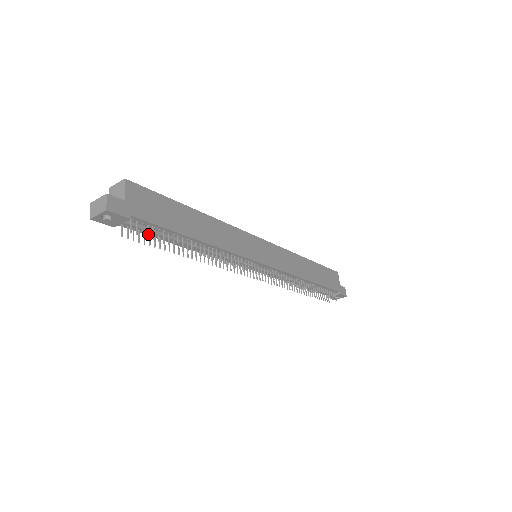
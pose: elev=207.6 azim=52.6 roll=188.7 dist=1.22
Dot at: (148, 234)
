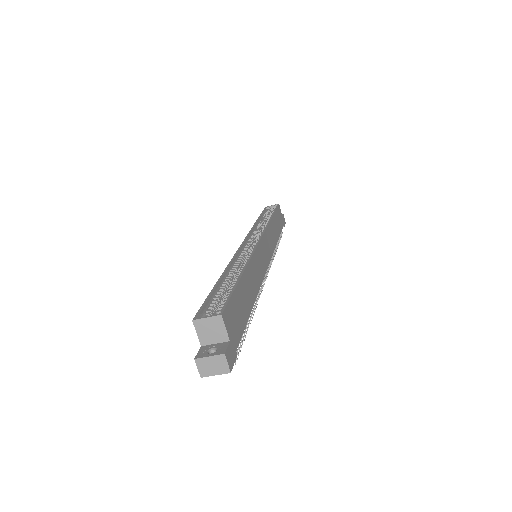
Dot at: (239, 348)
